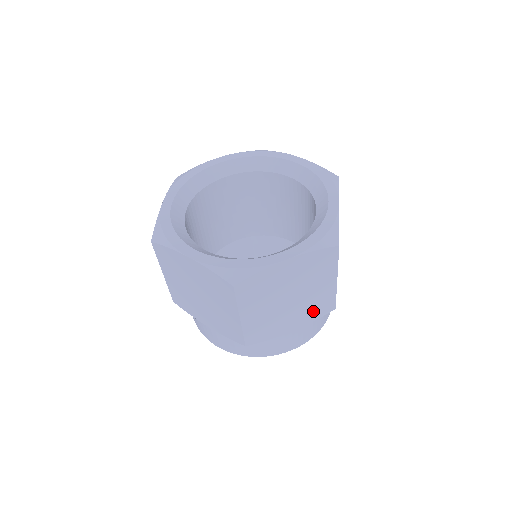
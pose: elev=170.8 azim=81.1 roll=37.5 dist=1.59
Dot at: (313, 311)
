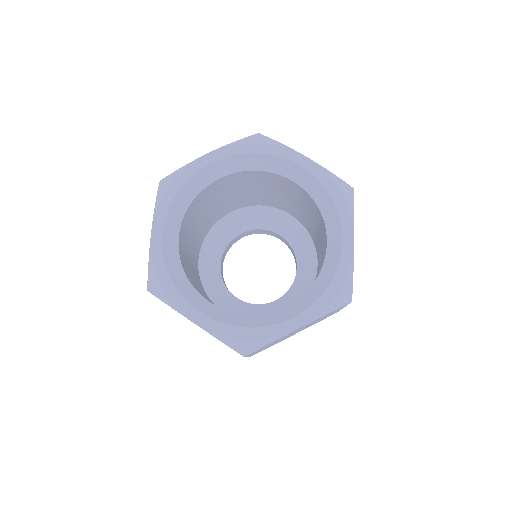
Dot at: occluded
